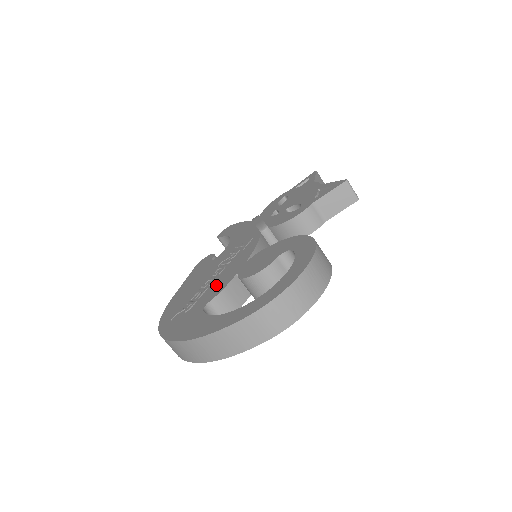
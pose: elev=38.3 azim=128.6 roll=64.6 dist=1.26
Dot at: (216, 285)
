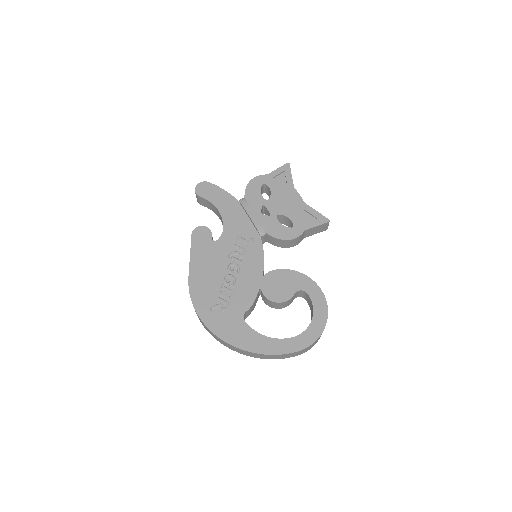
Dot at: (242, 292)
